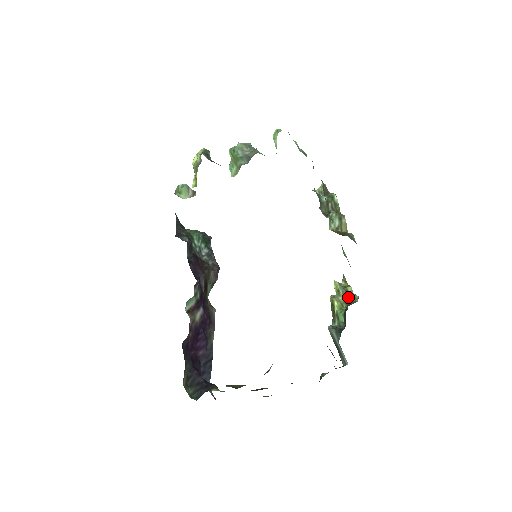
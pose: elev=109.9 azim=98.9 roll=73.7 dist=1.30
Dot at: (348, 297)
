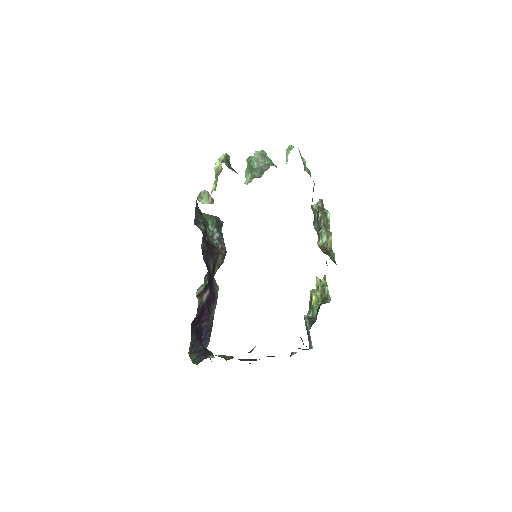
Dot at: (324, 294)
